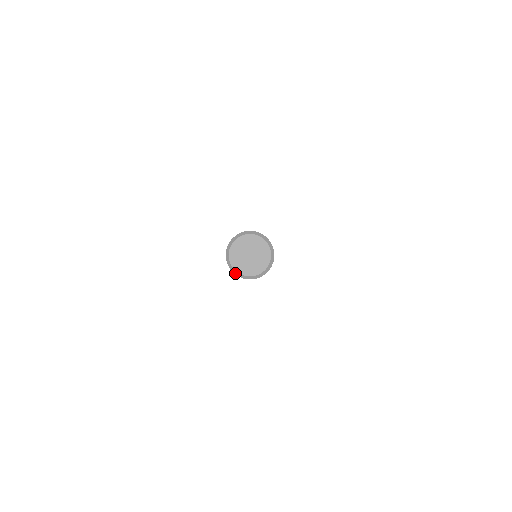
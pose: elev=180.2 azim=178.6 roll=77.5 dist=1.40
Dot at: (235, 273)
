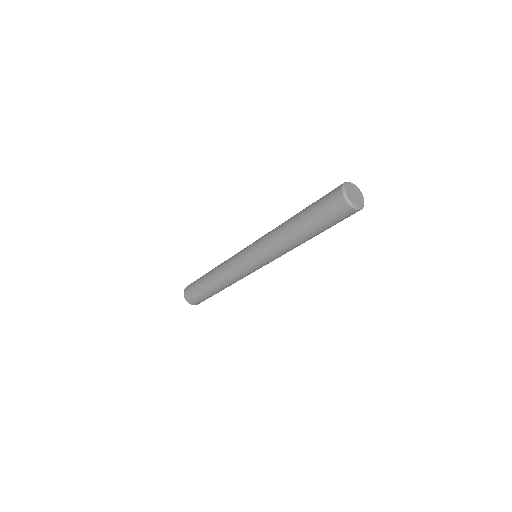
Dot at: (344, 194)
